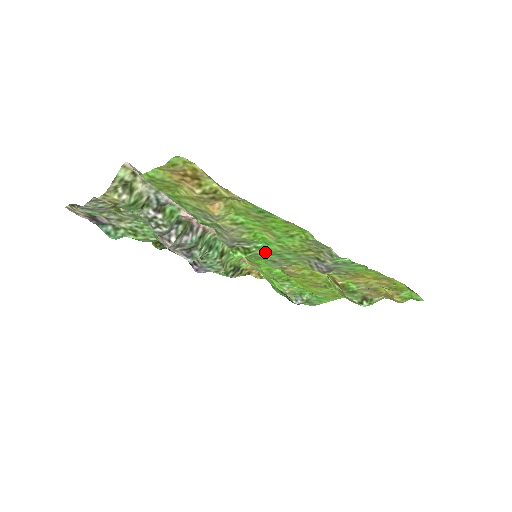
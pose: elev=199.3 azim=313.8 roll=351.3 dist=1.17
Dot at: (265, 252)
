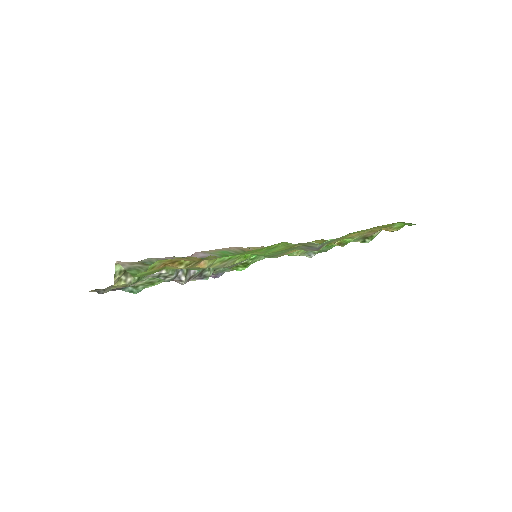
Dot at: (261, 257)
